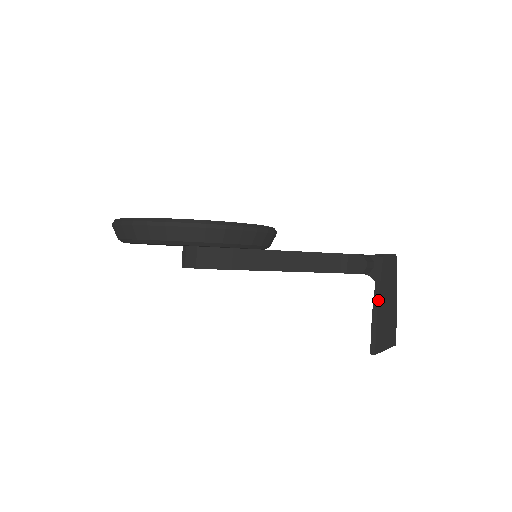
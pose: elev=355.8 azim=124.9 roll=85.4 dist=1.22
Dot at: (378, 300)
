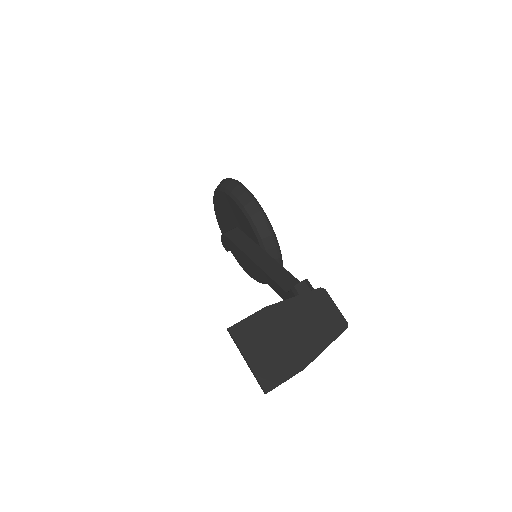
Dot at: (279, 302)
